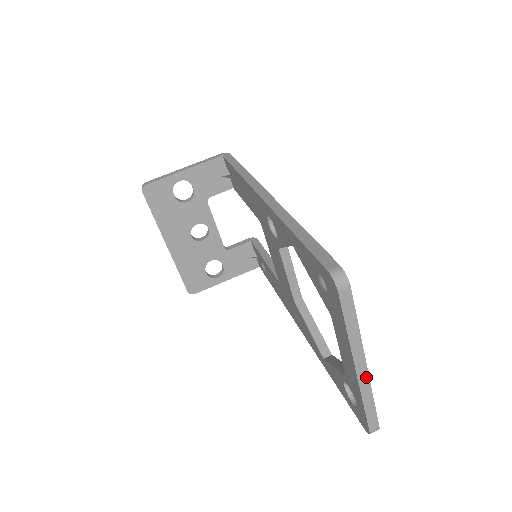
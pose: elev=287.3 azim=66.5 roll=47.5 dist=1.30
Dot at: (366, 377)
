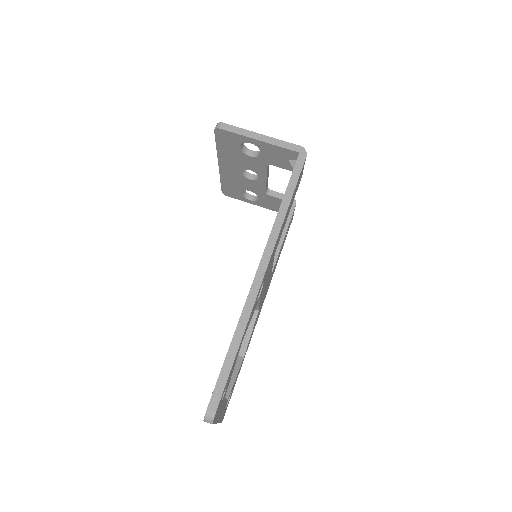
Dot at: occluded
